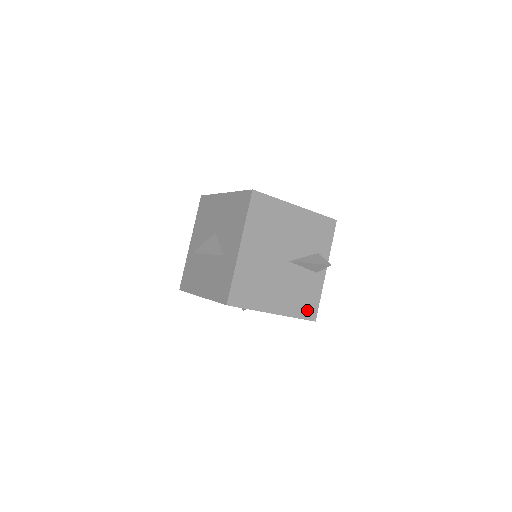
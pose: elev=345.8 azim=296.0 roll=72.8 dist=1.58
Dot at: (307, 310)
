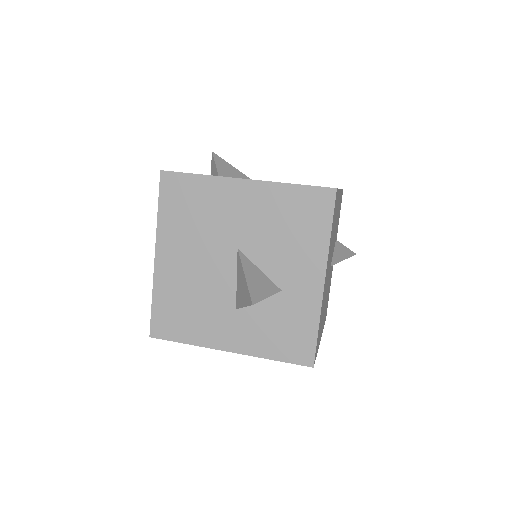
Dot at: (326, 312)
